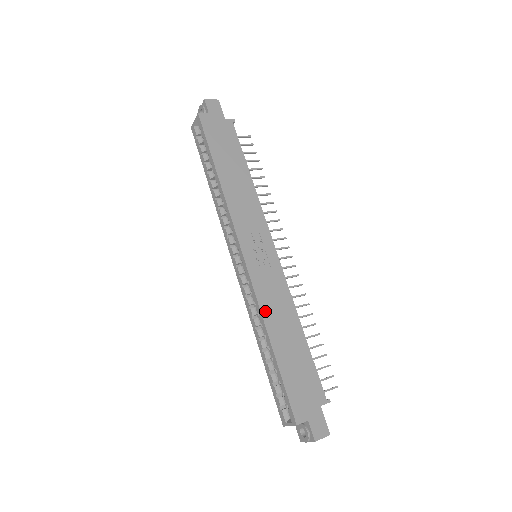
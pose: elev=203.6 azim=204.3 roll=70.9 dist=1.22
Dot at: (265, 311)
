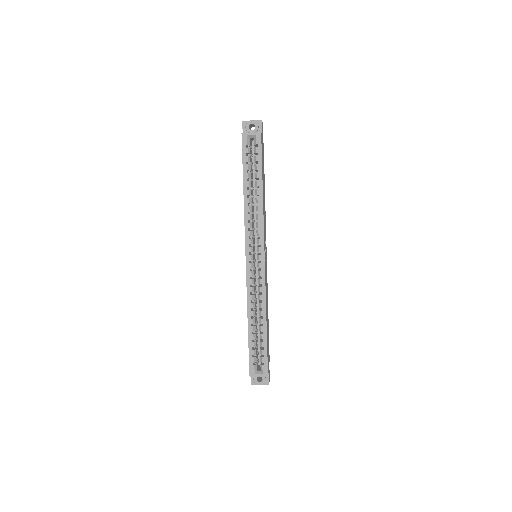
Dot at: (266, 300)
